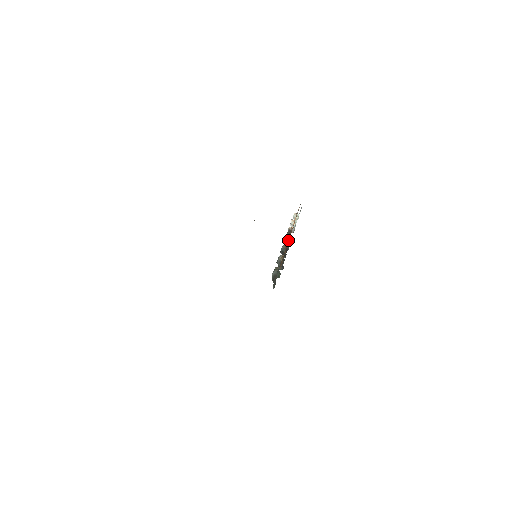
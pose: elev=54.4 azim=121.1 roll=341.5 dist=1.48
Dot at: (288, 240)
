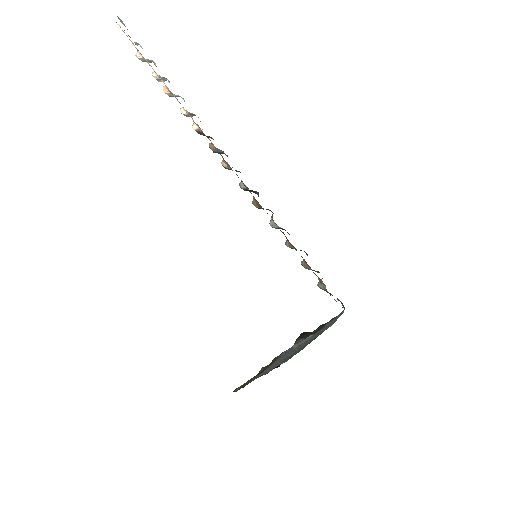
Dot at: occluded
